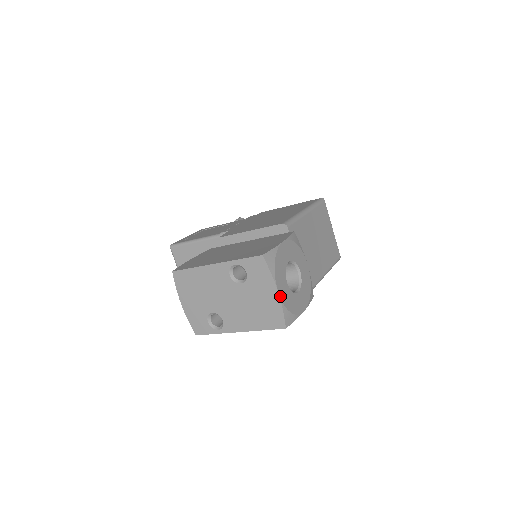
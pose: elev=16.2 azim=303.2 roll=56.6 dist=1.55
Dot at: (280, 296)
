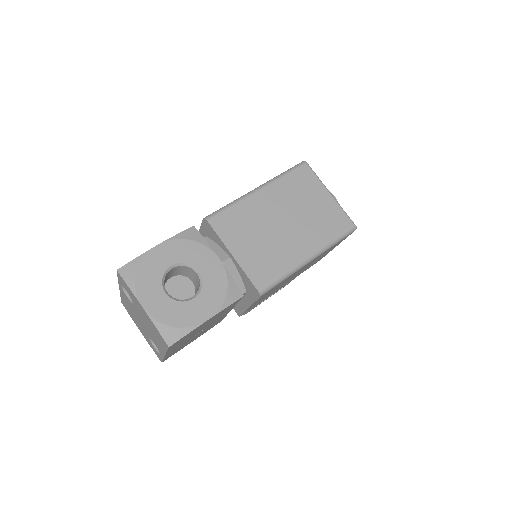
Dot at: (147, 311)
